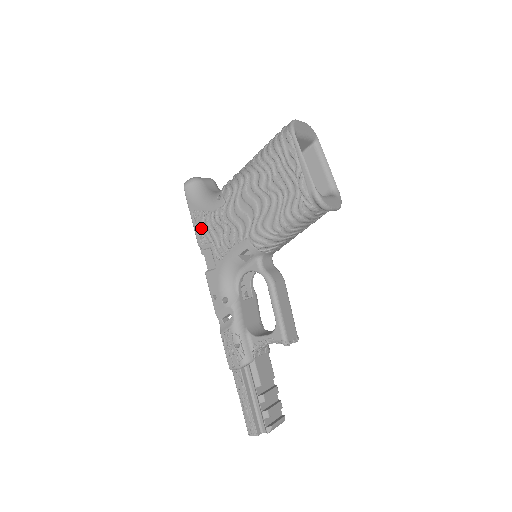
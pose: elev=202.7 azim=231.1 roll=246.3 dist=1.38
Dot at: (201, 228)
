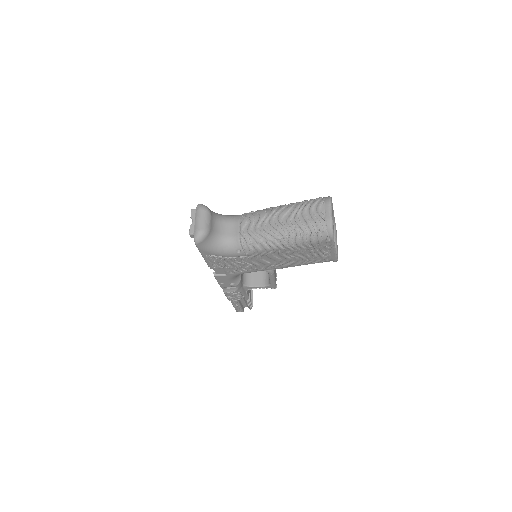
Dot at: (215, 262)
